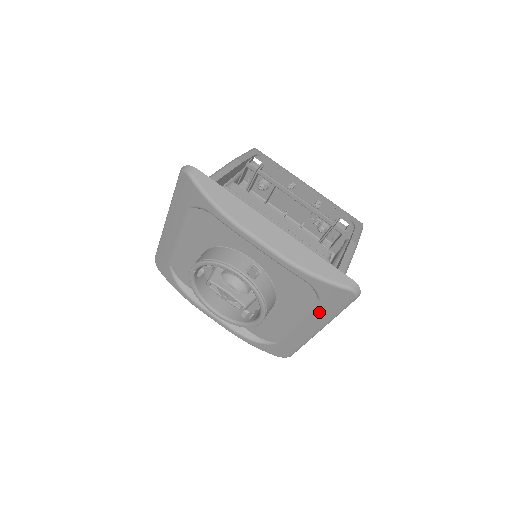
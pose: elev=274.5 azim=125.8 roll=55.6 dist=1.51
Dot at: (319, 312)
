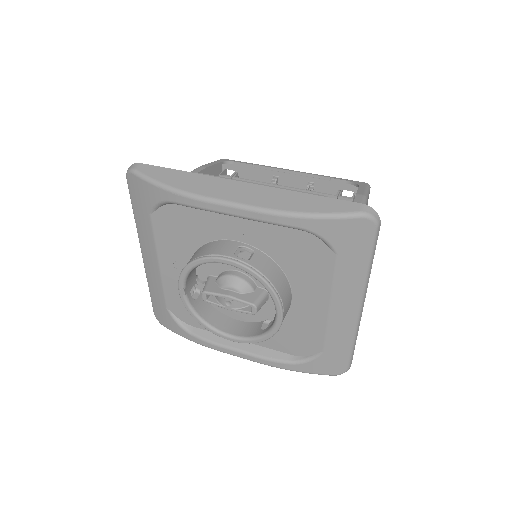
Dot at: (345, 273)
